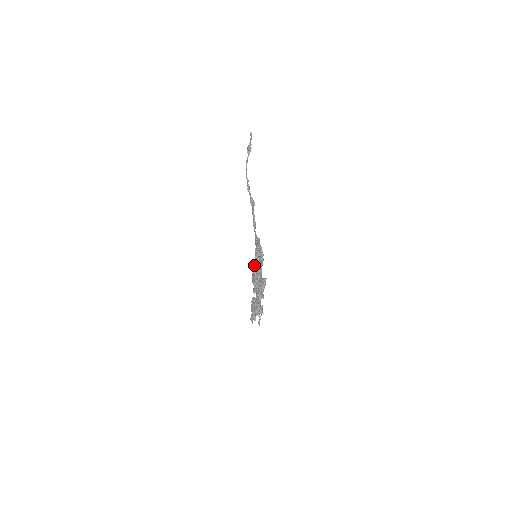
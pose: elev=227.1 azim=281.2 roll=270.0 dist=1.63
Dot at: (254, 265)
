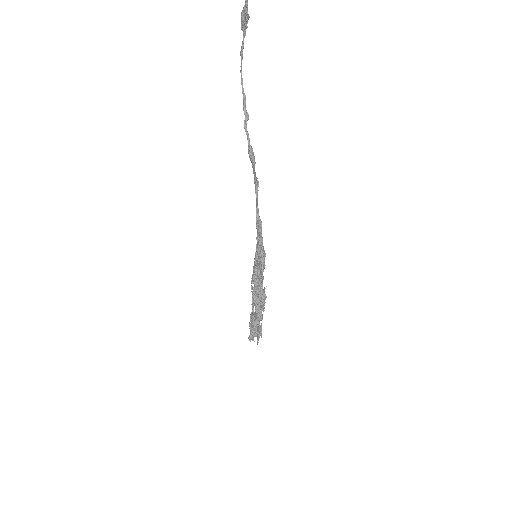
Dot at: (253, 268)
